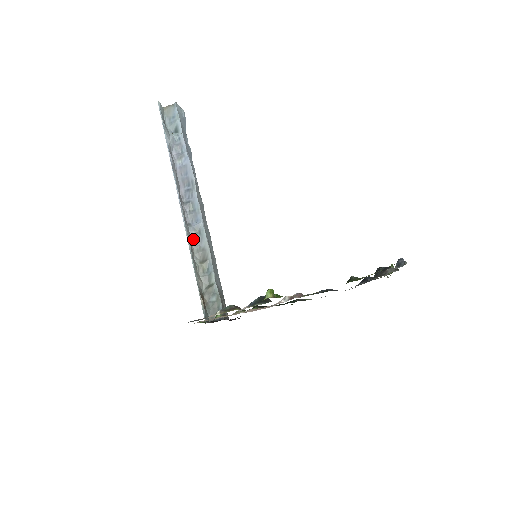
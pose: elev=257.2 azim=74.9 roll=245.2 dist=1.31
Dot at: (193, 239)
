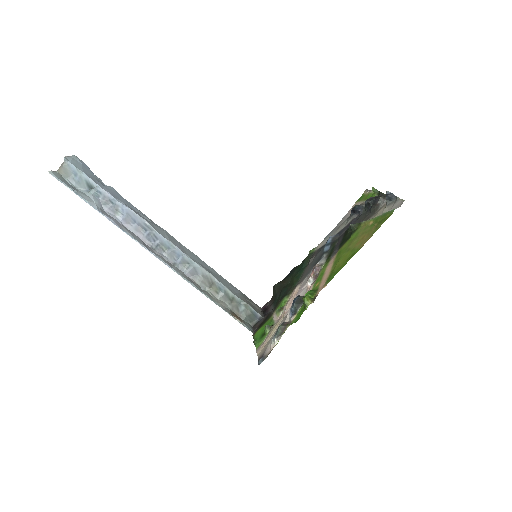
Dot at: (188, 274)
